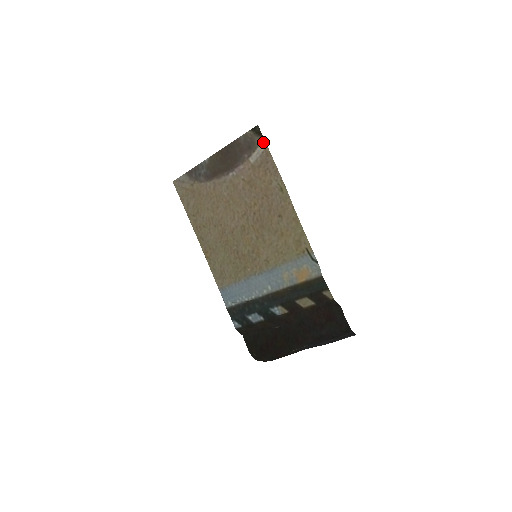
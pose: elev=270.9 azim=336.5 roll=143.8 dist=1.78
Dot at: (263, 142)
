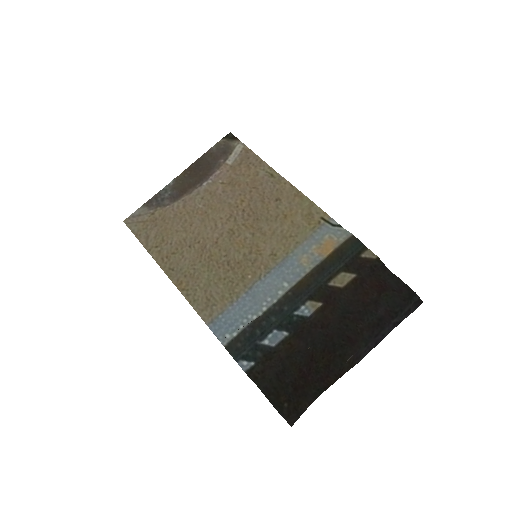
Dot at: (239, 143)
